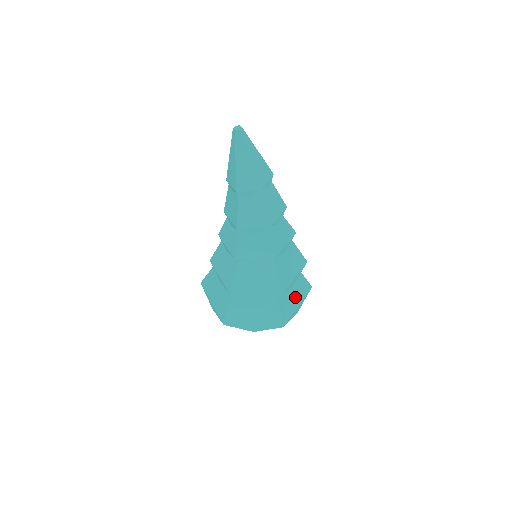
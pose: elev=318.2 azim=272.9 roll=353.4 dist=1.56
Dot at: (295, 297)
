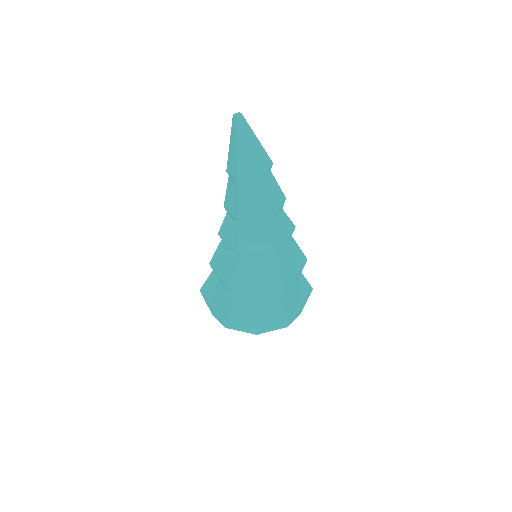
Dot at: (297, 297)
